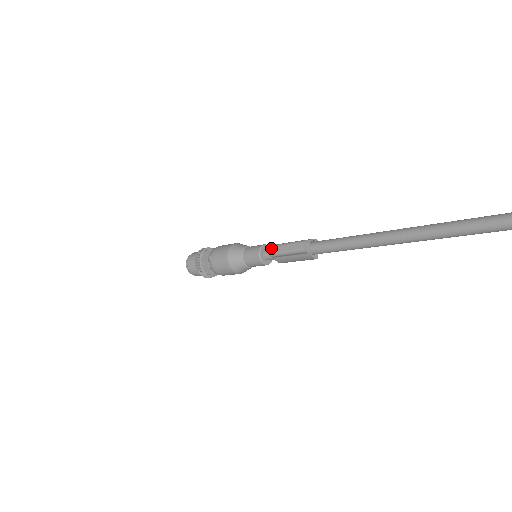
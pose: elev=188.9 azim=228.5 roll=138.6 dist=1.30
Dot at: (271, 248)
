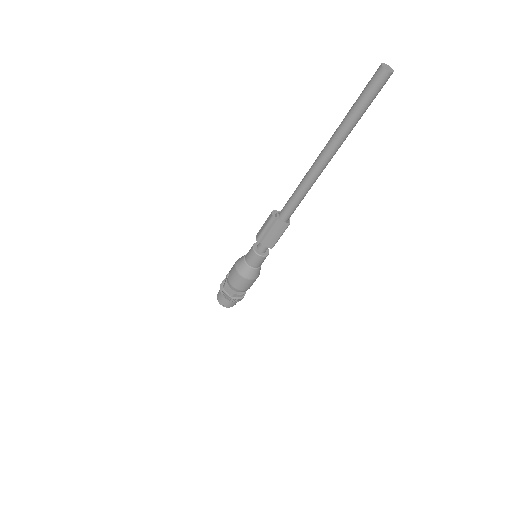
Dot at: (257, 235)
